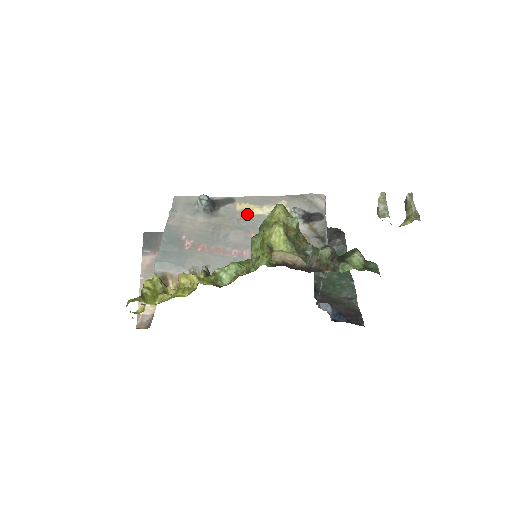
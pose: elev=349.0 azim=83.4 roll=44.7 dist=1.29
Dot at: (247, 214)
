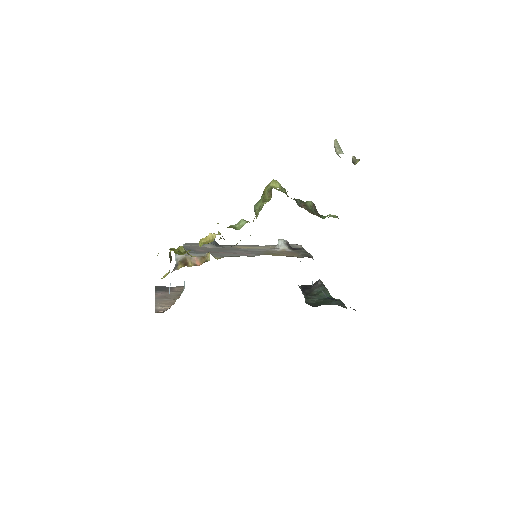
Dot at: (244, 248)
